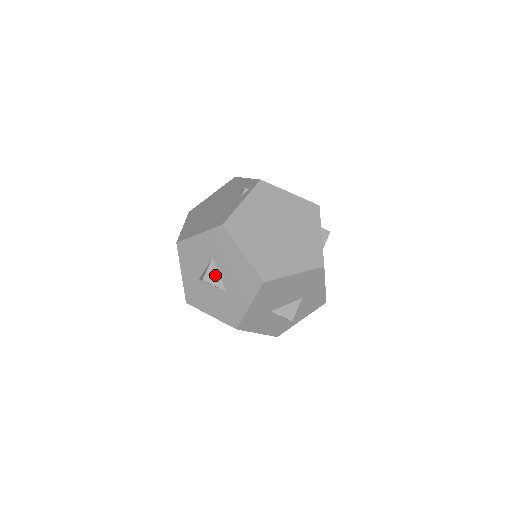
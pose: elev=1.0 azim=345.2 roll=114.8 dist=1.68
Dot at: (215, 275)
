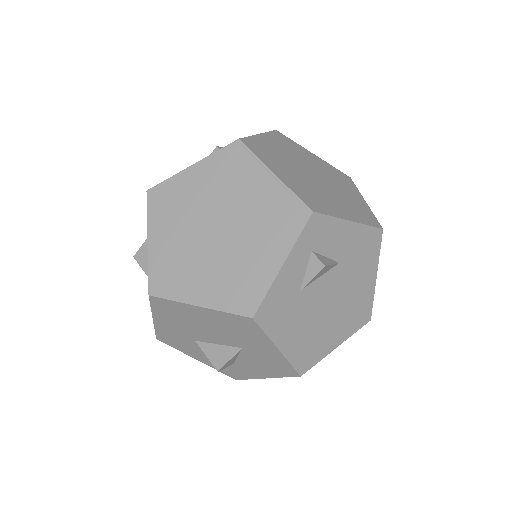
Dot at: occluded
